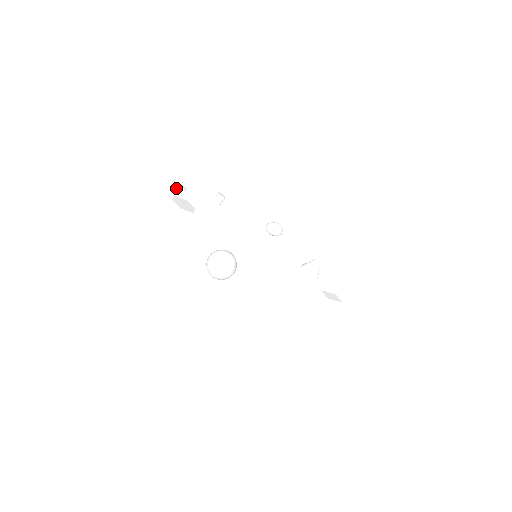
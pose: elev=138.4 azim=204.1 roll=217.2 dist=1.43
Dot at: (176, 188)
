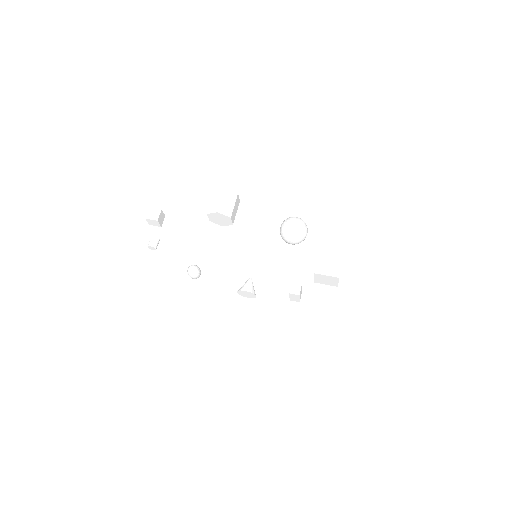
Dot at: (160, 211)
